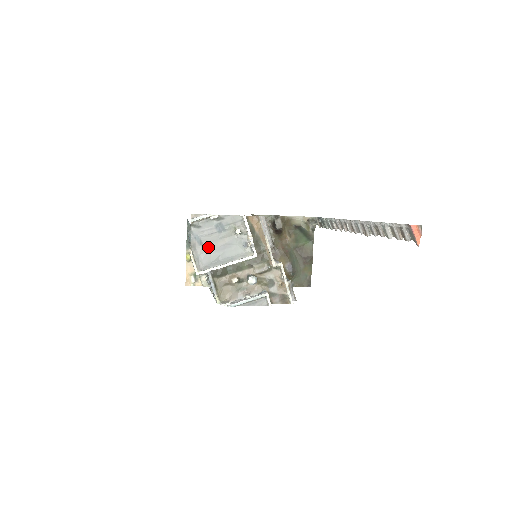
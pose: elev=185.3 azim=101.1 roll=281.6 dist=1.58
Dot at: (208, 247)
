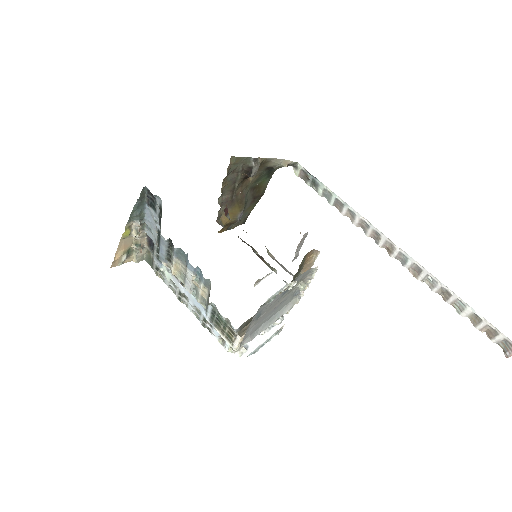
Dot at: (263, 317)
